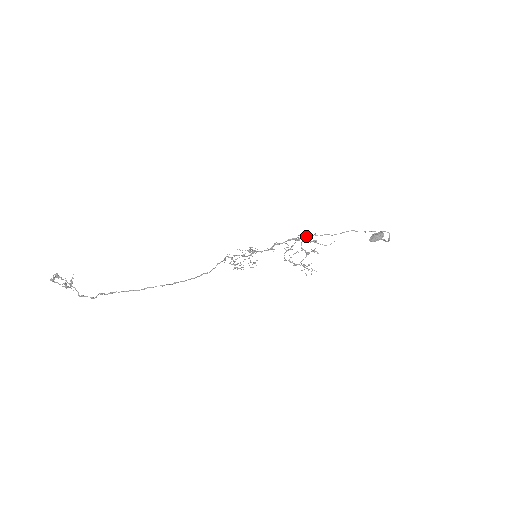
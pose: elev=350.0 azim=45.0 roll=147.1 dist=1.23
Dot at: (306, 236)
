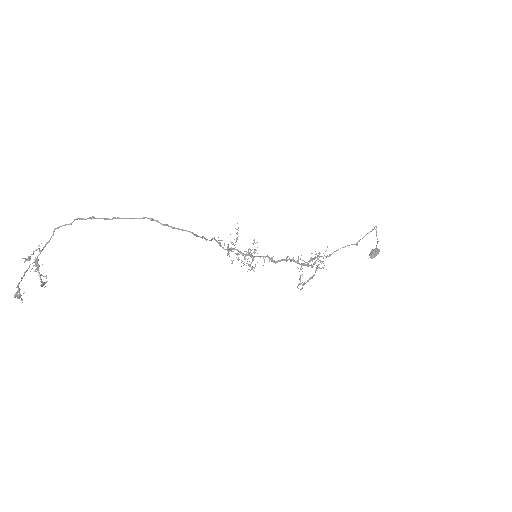
Dot at: occluded
